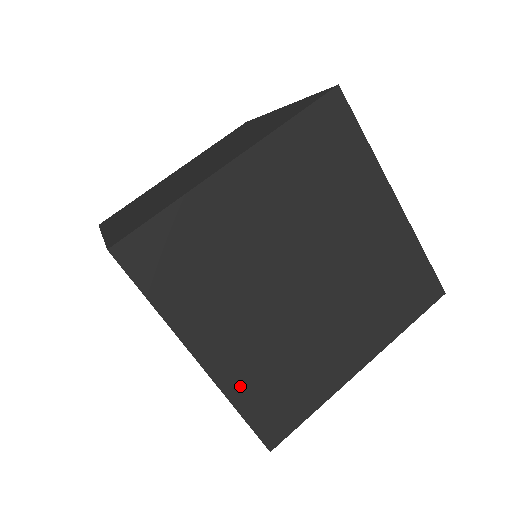
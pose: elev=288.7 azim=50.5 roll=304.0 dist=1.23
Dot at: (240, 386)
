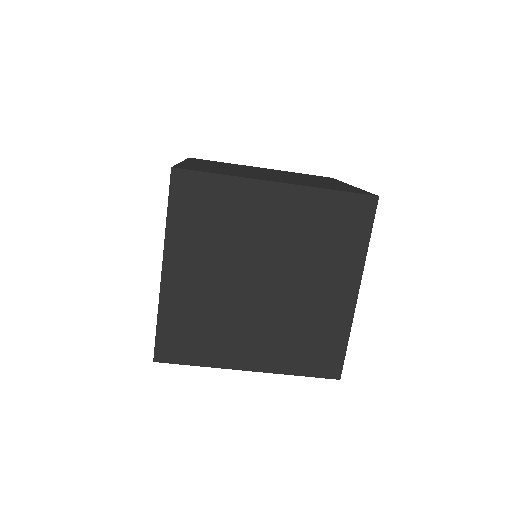
Dot at: occluded
